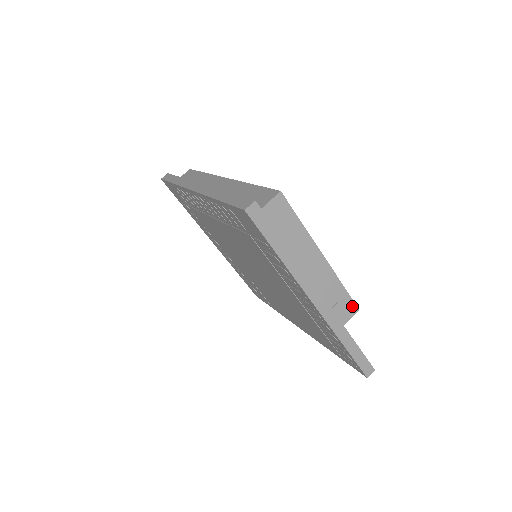
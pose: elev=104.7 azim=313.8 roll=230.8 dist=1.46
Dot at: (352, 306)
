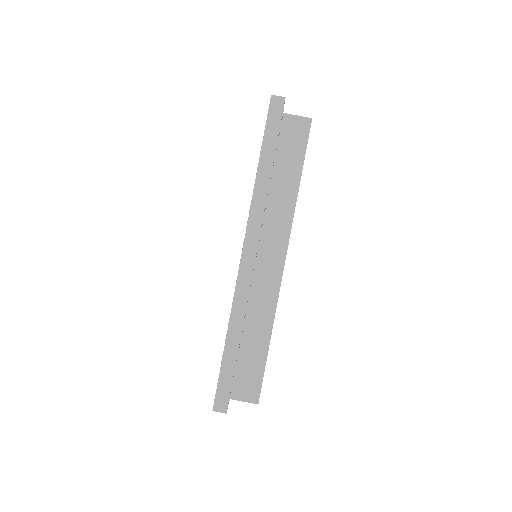
Dot at: occluded
